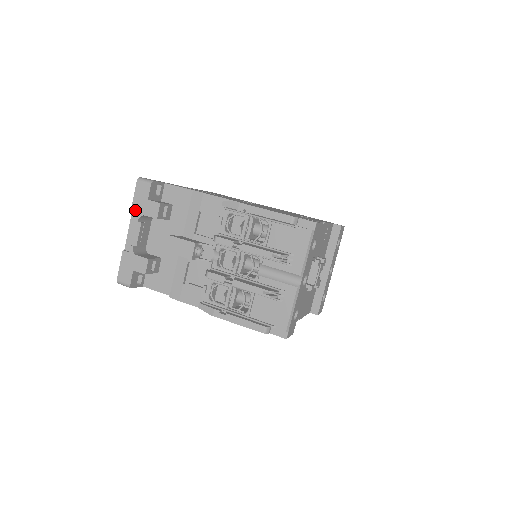
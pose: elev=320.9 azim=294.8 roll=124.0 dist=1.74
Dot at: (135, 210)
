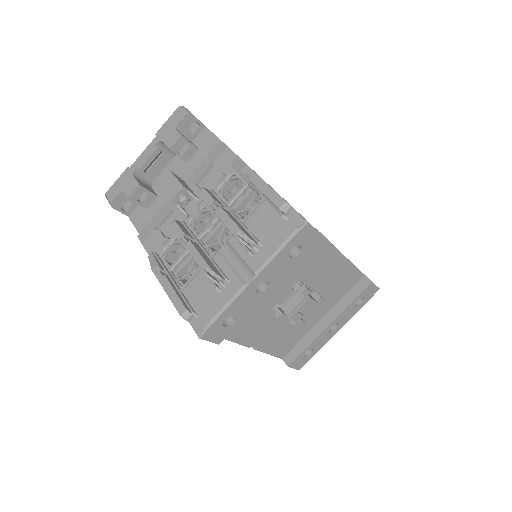
Dot at: (159, 134)
